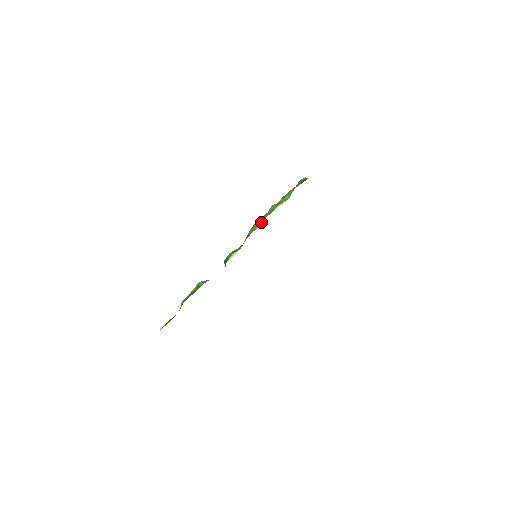
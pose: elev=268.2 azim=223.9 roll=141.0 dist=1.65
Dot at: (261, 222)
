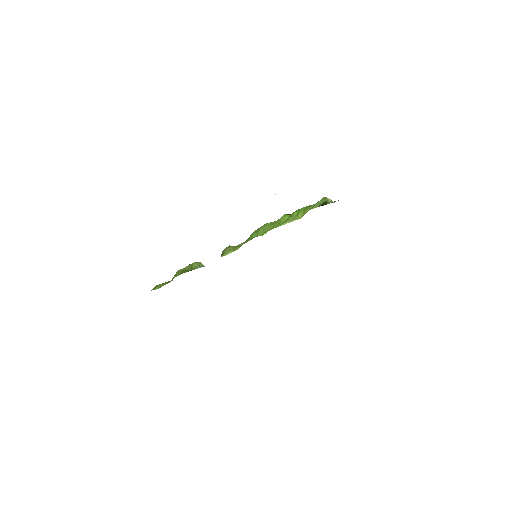
Dot at: (265, 232)
